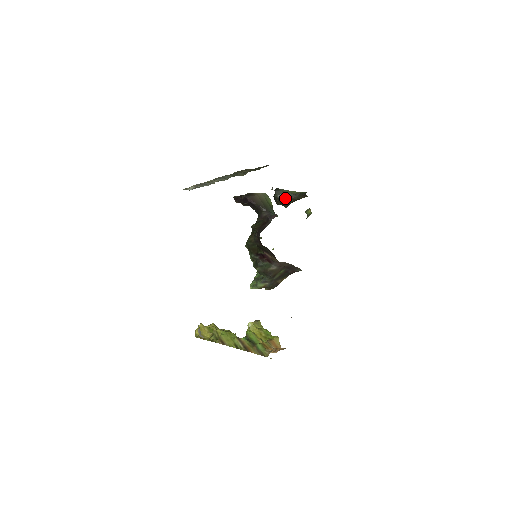
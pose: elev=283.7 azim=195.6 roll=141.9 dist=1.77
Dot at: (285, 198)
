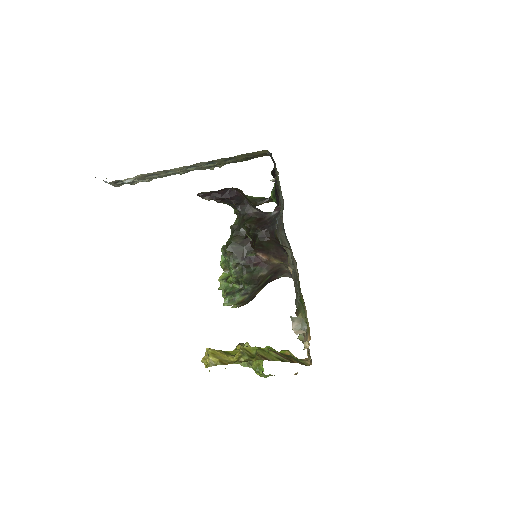
Dot at: occluded
